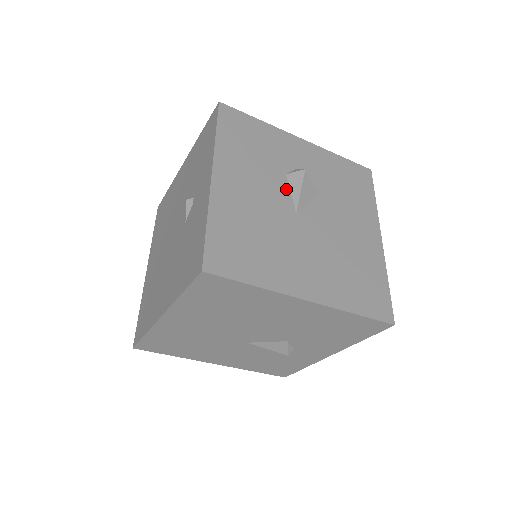
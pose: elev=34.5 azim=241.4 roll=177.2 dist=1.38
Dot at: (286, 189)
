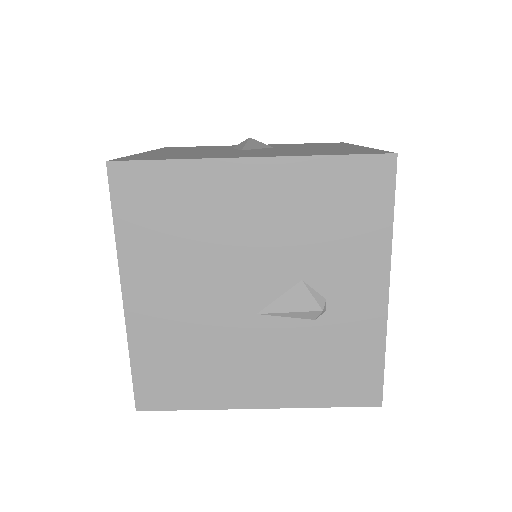
Dot at: (231, 149)
